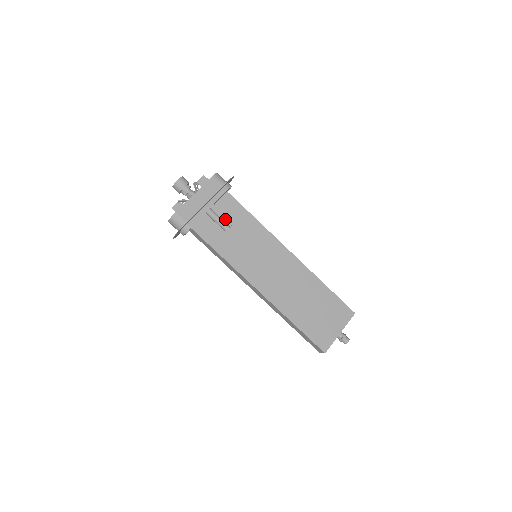
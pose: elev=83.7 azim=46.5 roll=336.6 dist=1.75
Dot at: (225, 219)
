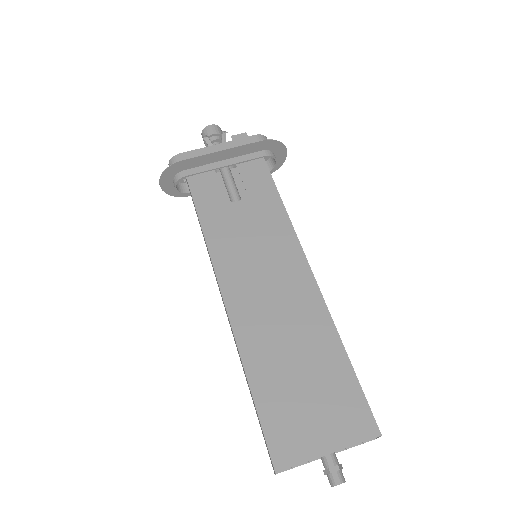
Dot at: occluded
